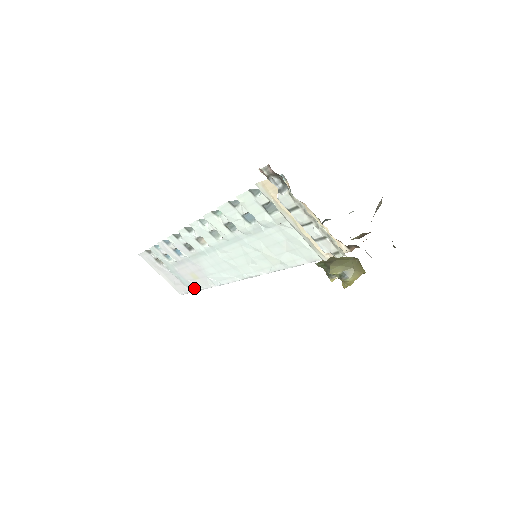
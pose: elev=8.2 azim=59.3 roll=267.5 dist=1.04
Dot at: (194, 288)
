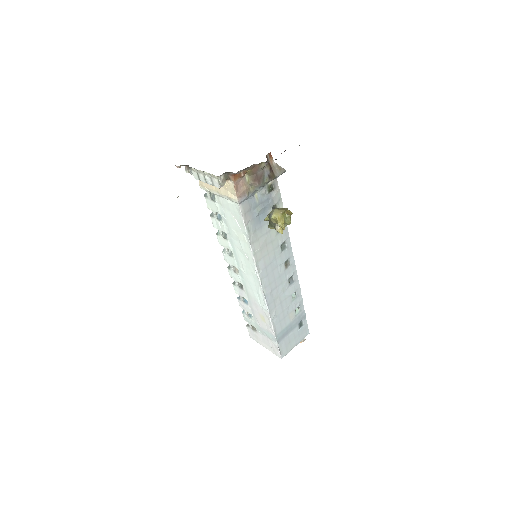
Dot at: (273, 335)
